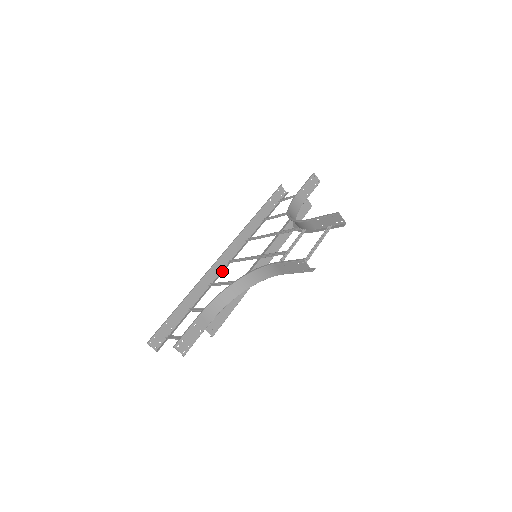
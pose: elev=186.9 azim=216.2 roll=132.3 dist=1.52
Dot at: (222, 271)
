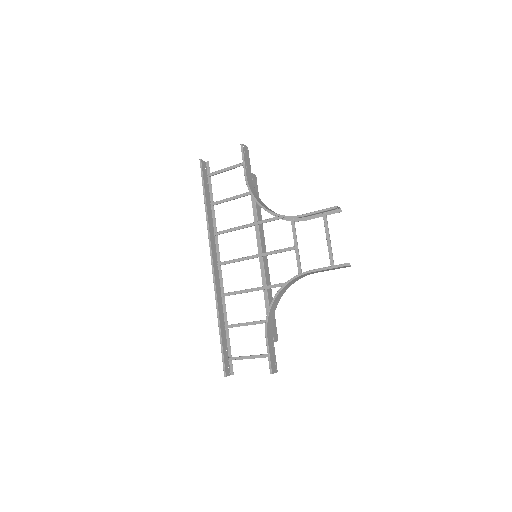
Dot at: (220, 277)
